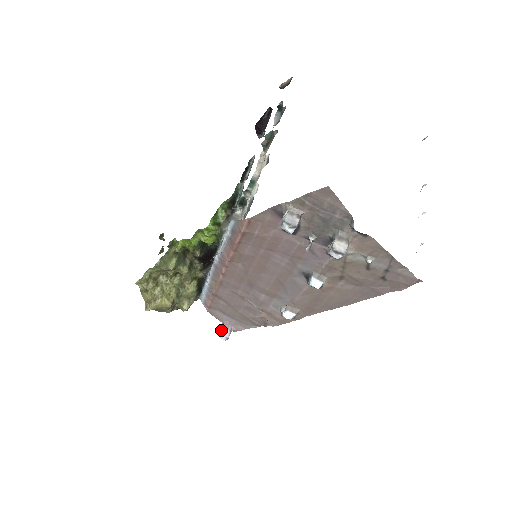
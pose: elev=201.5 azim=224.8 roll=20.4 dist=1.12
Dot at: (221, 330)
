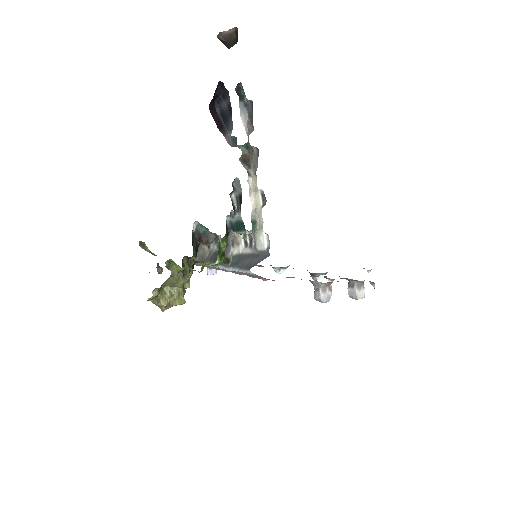
Dot at: (209, 271)
